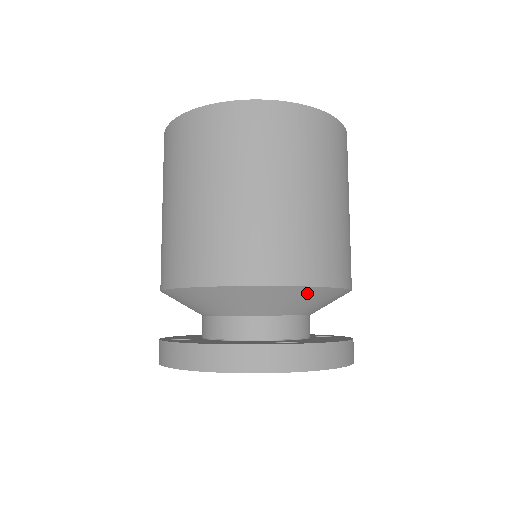
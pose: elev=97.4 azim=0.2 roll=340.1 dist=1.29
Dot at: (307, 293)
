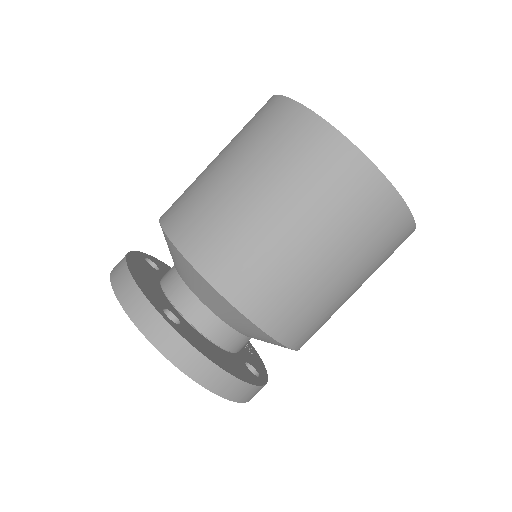
Dot at: (214, 294)
